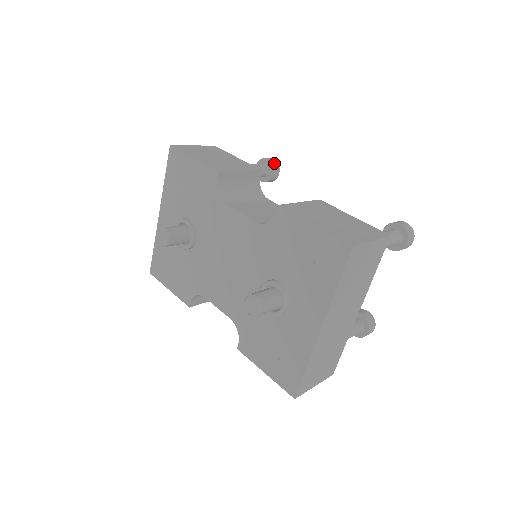
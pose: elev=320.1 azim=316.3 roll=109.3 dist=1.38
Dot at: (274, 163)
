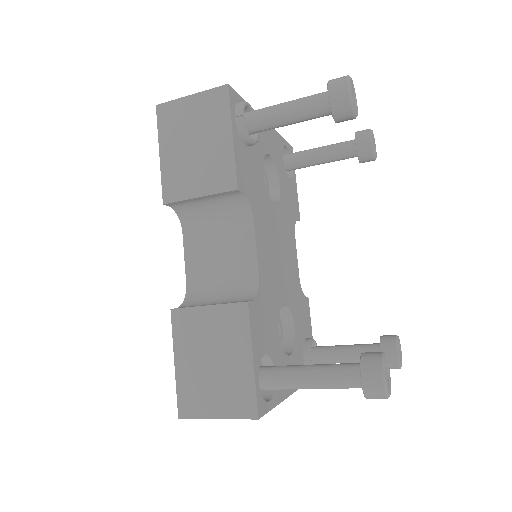
Dot at: (339, 104)
